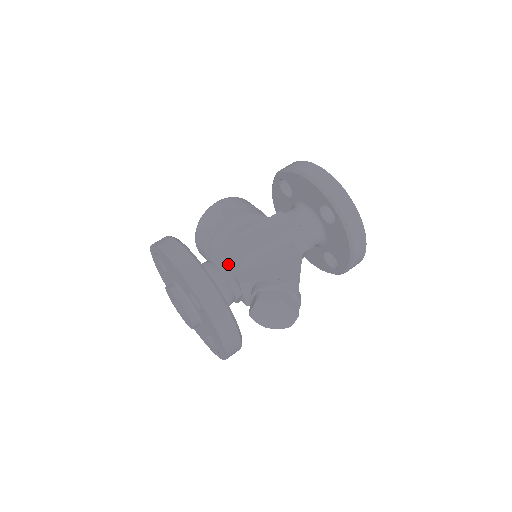
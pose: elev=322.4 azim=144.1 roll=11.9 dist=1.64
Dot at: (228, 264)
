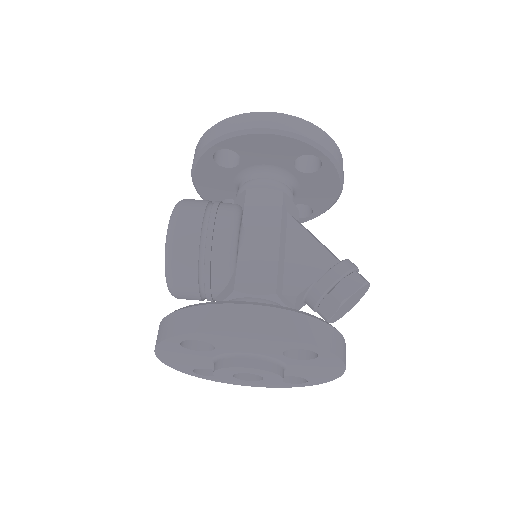
Dot at: (270, 286)
